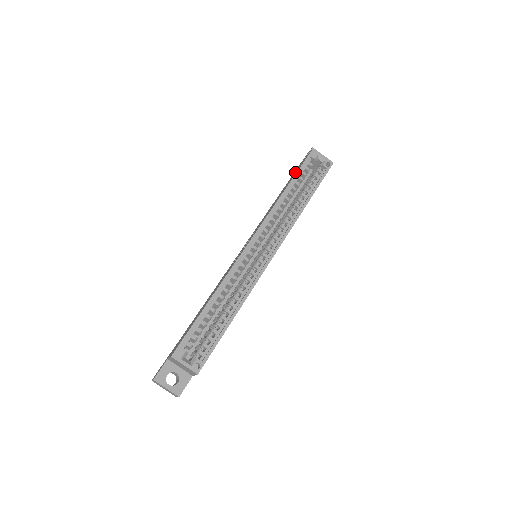
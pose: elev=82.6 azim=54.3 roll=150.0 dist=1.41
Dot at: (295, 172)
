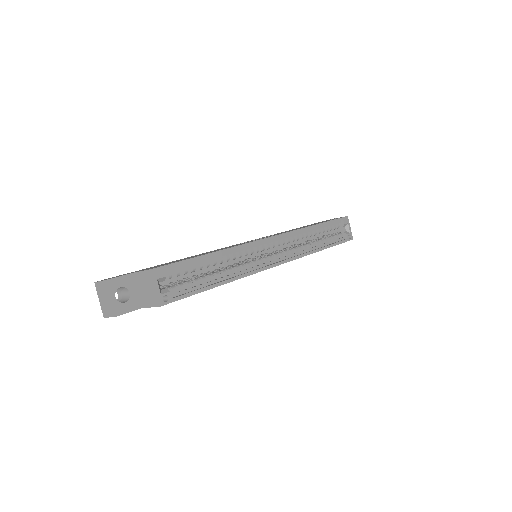
Dot at: occluded
